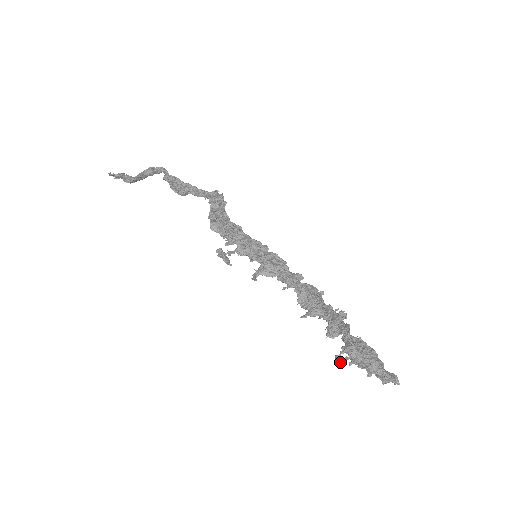
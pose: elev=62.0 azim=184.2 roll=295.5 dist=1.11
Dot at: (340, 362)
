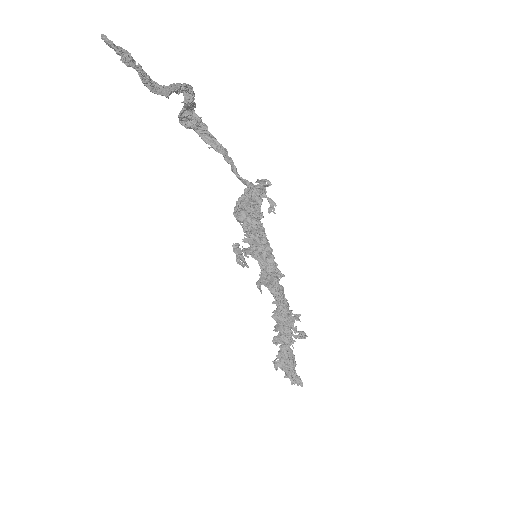
Dot at: occluded
